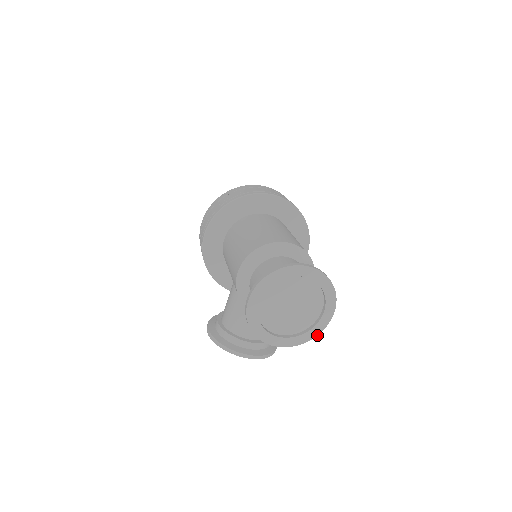
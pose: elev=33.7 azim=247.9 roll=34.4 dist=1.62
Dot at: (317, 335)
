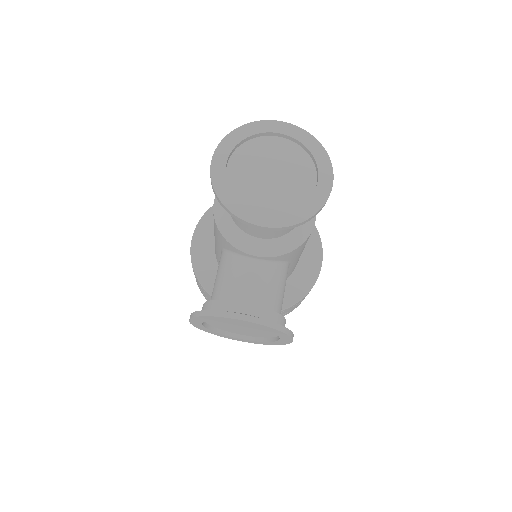
Dot at: (318, 211)
